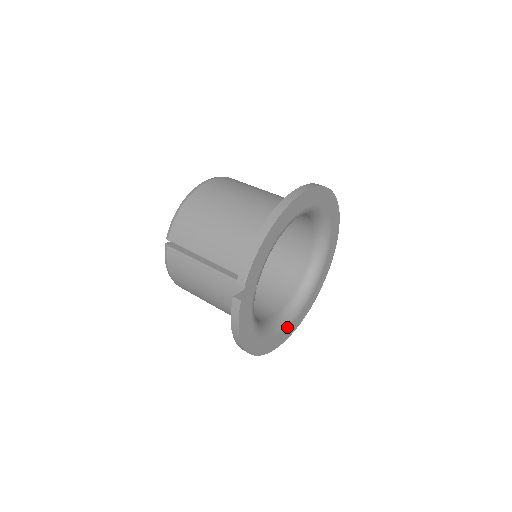
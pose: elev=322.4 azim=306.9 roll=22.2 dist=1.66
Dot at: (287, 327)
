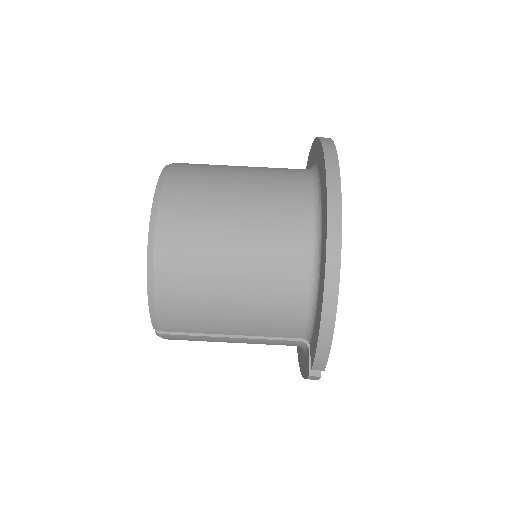
Dot at: occluded
